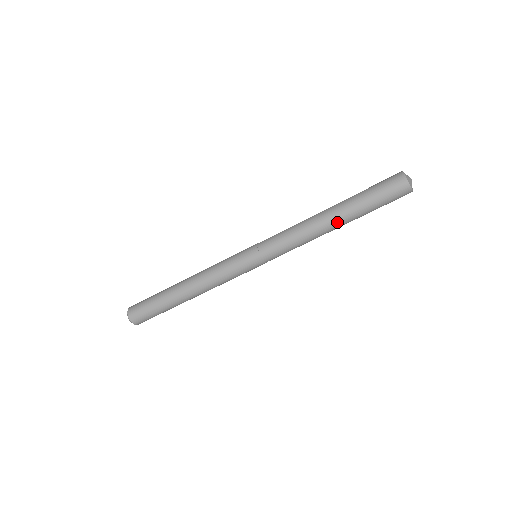
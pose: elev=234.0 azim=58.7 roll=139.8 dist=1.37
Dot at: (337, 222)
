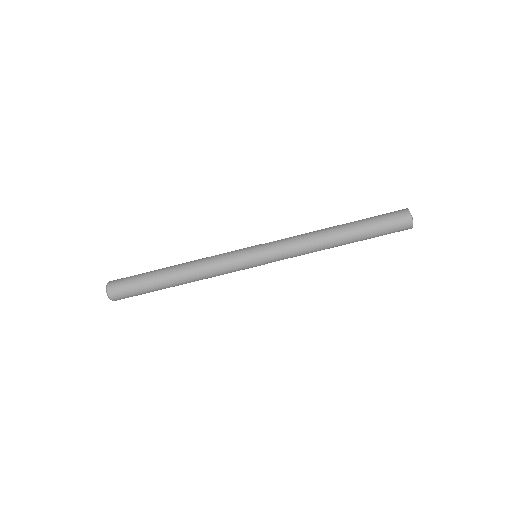
Dot at: (341, 235)
